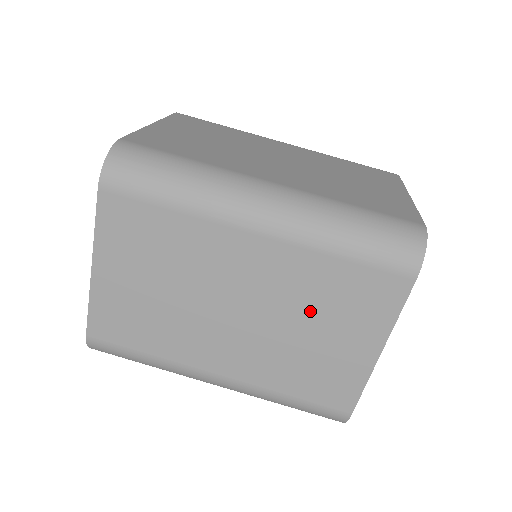
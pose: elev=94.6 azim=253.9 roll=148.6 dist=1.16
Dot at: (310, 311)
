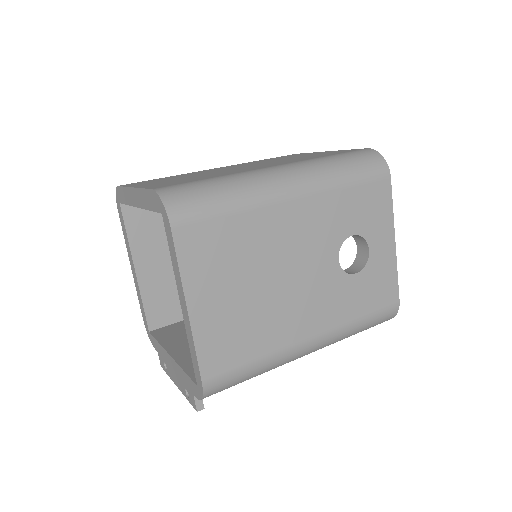
Dot at: occluded
